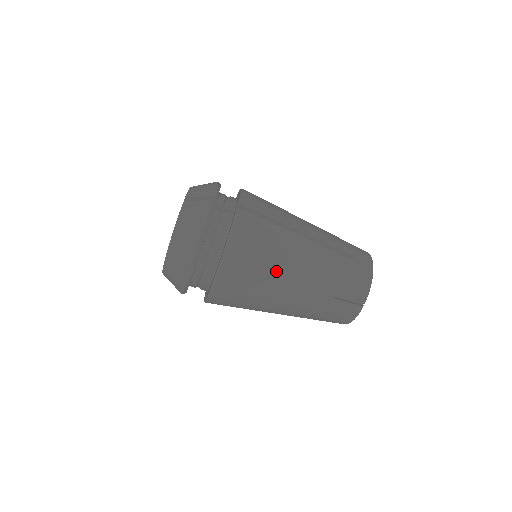
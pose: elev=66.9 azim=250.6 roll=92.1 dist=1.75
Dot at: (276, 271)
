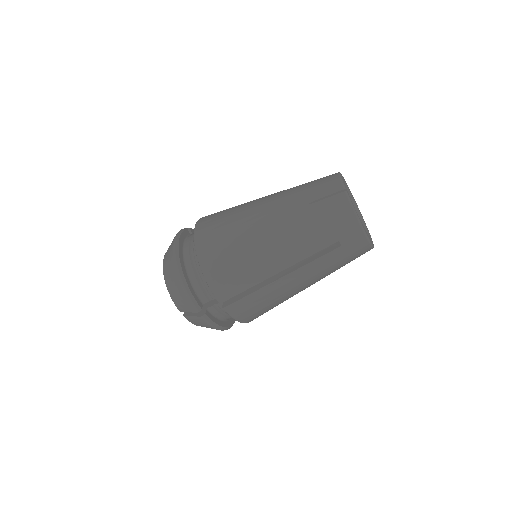
Dot at: (287, 299)
